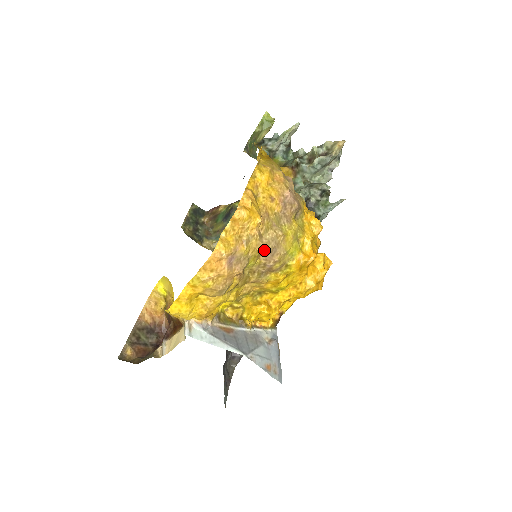
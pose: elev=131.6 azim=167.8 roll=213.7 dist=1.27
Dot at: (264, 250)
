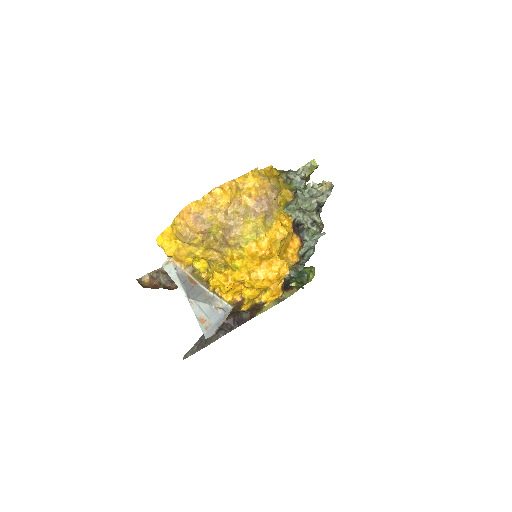
Dot at: (225, 224)
